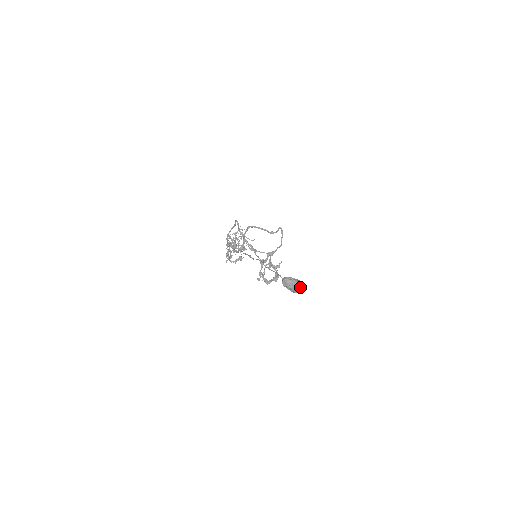
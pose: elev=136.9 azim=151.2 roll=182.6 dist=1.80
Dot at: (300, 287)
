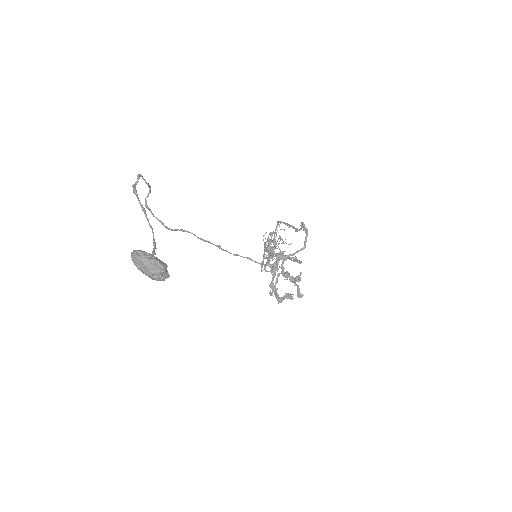
Dot at: (154, 270)
